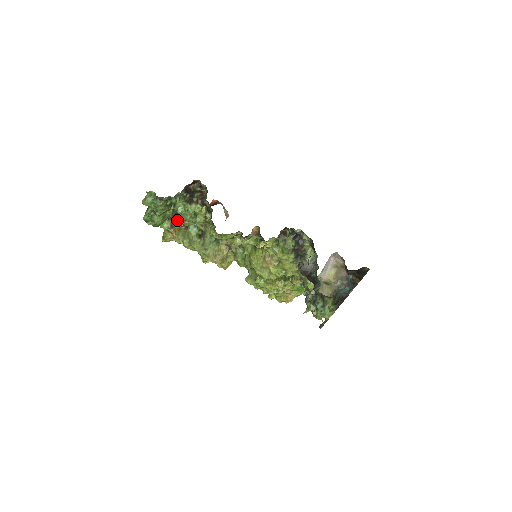
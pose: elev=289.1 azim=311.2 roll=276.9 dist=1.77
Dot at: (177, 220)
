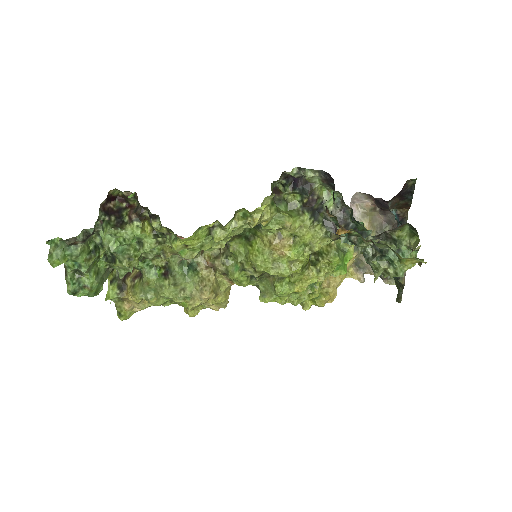
Dot at: (119, 268)
